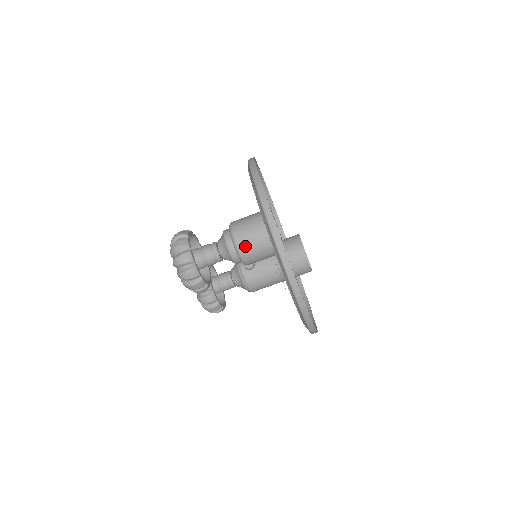
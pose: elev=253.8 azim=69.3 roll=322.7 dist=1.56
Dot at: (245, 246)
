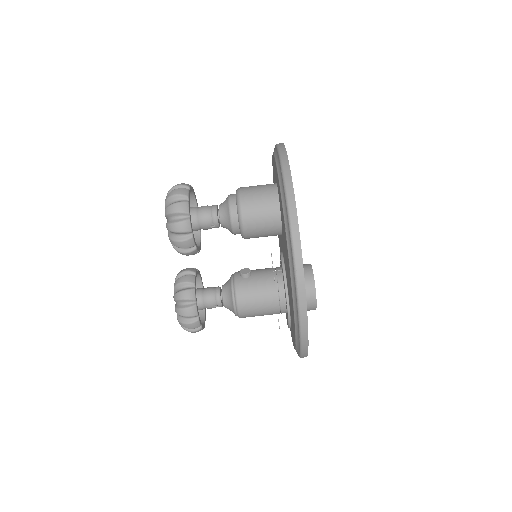
Dot at: (248, 199)
